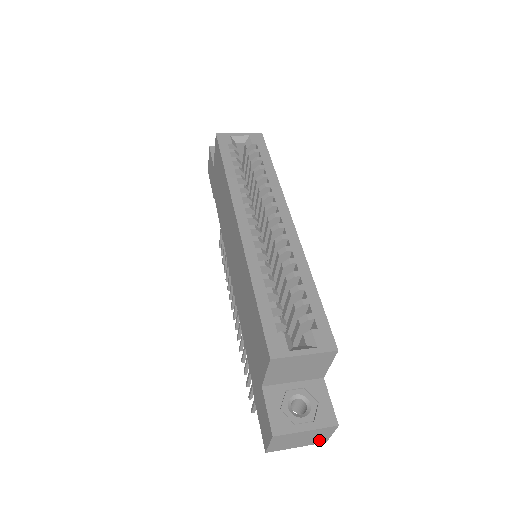
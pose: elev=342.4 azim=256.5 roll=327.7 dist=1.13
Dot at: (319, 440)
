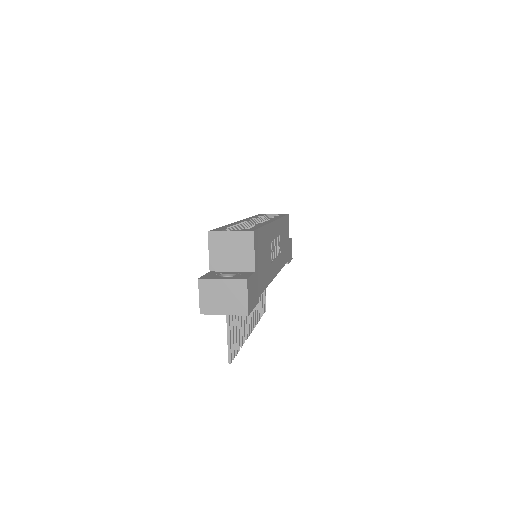
Dot at: (240, 307)
